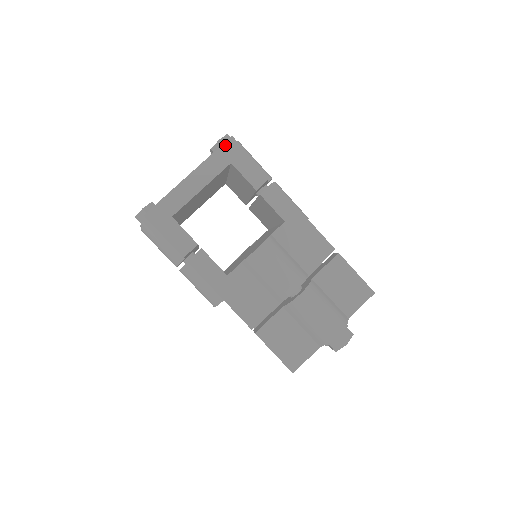
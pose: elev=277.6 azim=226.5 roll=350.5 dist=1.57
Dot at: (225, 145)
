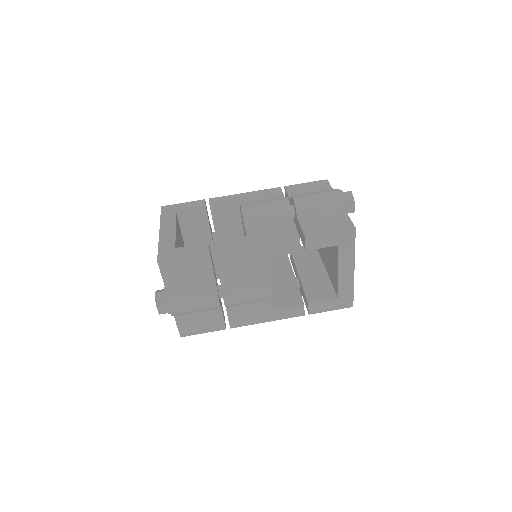
Dot at: (163, 211)
